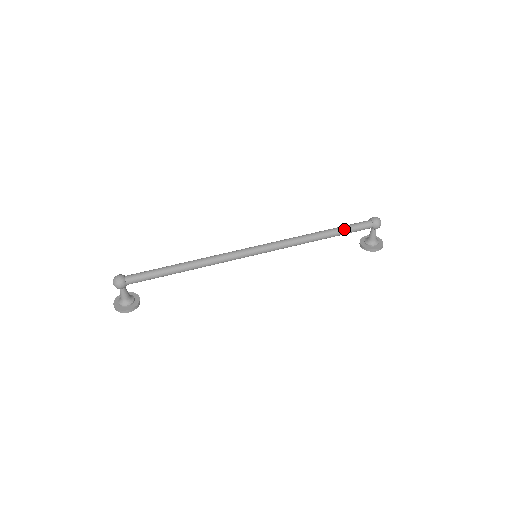
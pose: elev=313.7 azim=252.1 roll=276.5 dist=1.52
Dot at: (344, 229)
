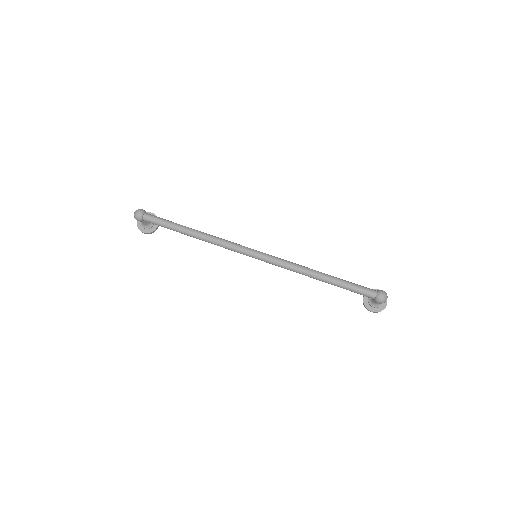
Dot at: (344, 286)
